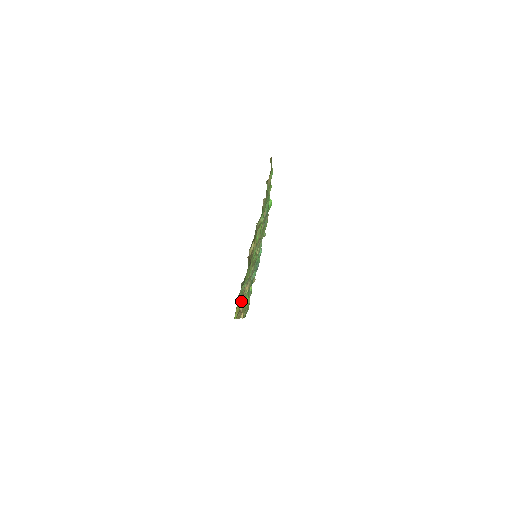
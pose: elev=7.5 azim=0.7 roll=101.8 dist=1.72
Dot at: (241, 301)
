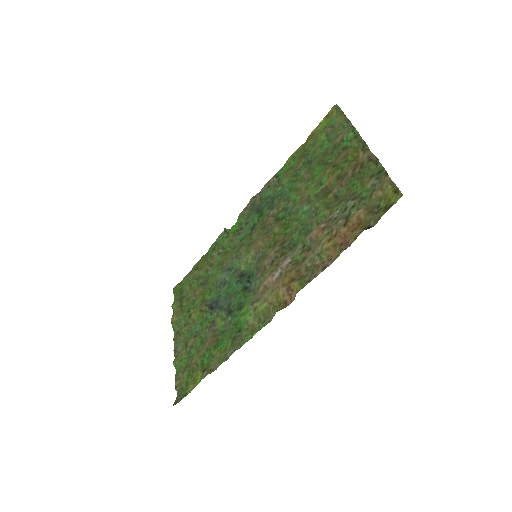
Dot at: (314, 253)
